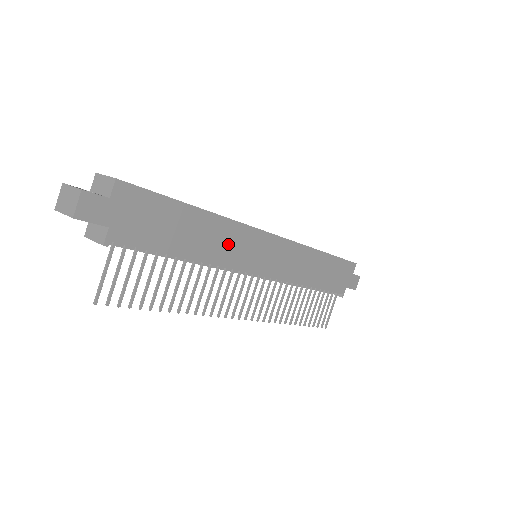
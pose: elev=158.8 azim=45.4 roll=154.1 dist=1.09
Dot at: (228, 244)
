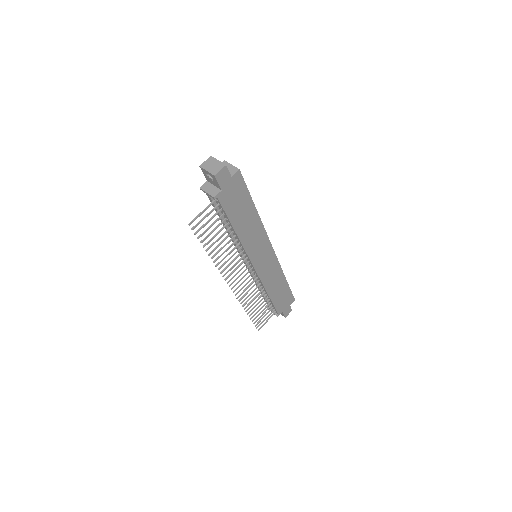
Dot at: (254, 238)
